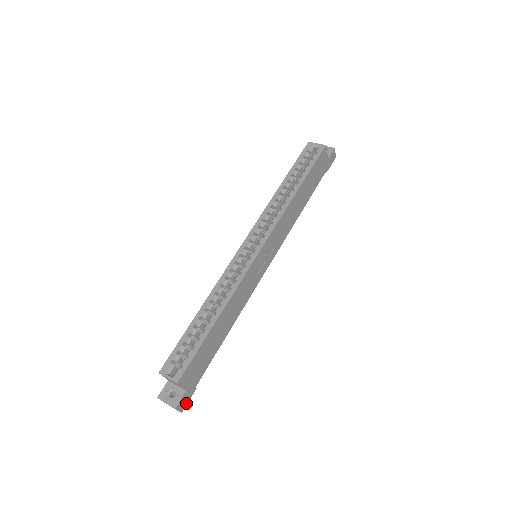
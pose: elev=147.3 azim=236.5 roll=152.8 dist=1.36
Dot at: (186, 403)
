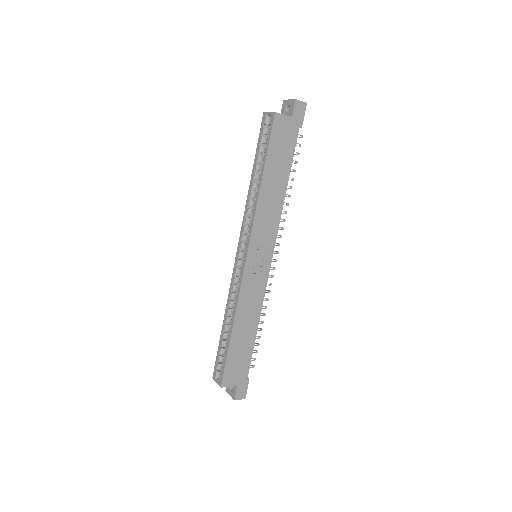
Dot at: (245, 392)
